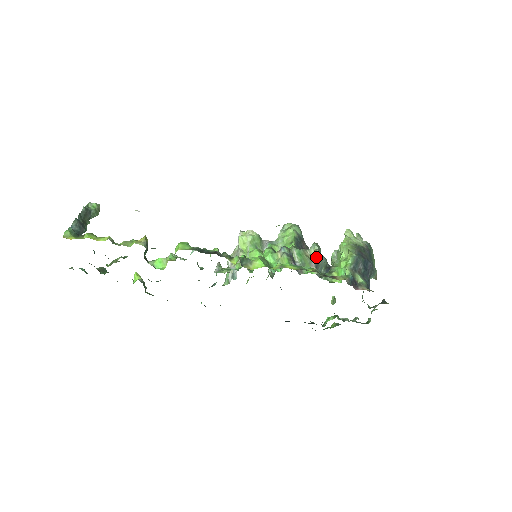
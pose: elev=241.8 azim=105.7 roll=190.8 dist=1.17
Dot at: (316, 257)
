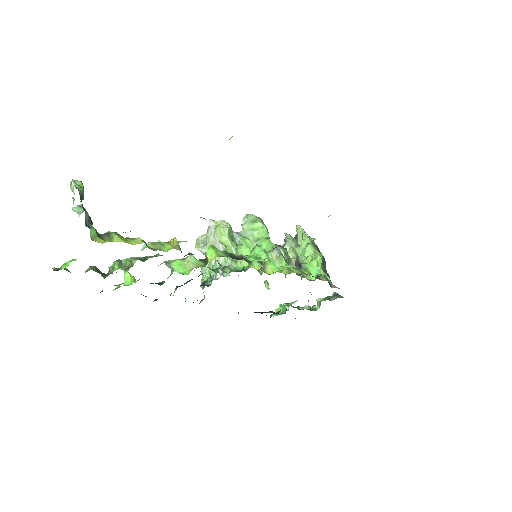
Dot at: (294, 256)
